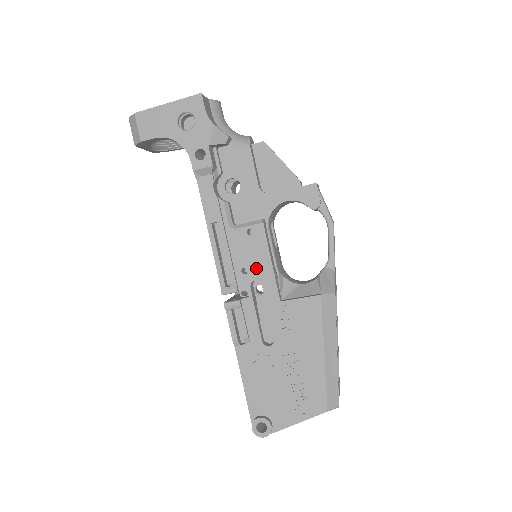
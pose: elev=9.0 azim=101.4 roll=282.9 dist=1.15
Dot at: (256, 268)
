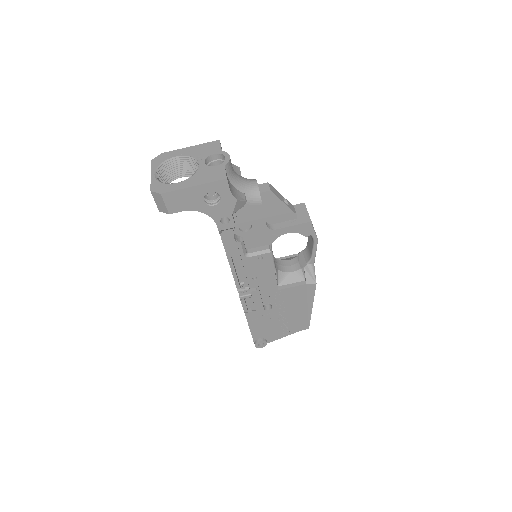
Dot at: (263, 276)
